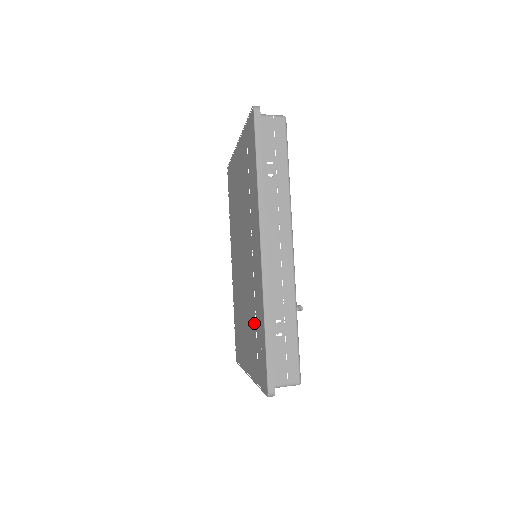
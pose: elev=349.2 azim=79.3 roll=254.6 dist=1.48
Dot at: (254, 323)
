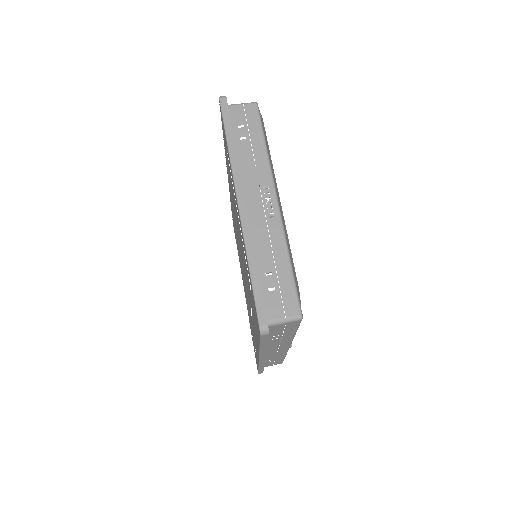
Dot at: occluded
